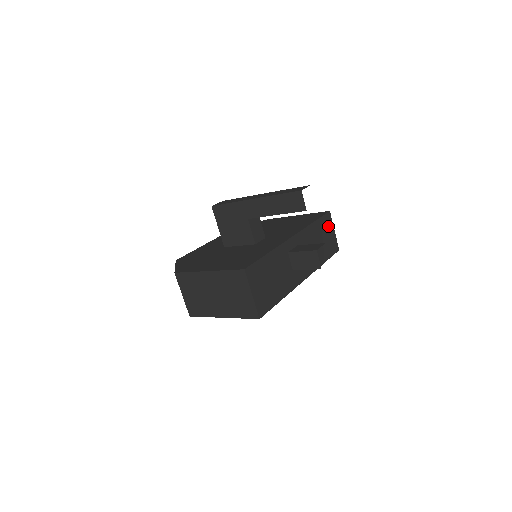
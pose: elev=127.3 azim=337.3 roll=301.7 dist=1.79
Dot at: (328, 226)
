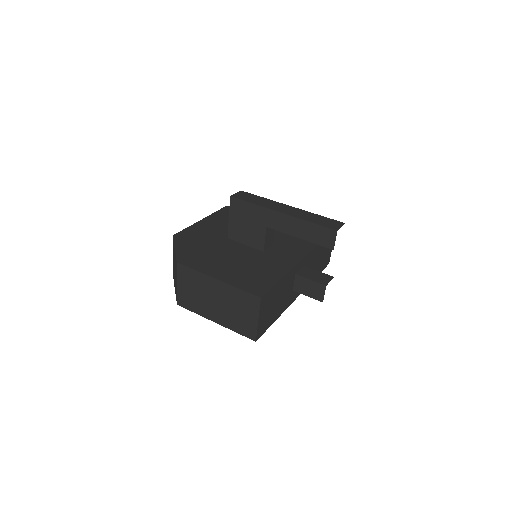
Dot at: occluded
